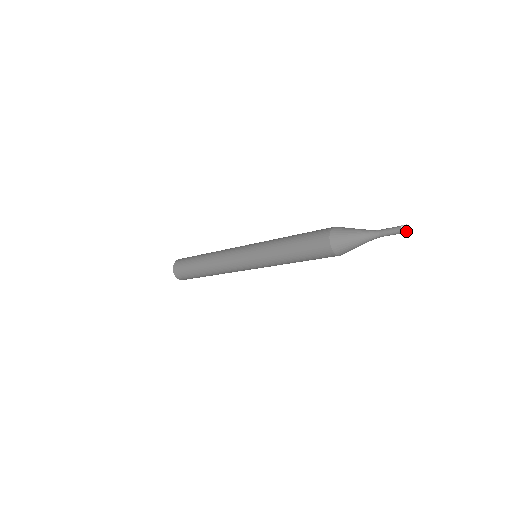
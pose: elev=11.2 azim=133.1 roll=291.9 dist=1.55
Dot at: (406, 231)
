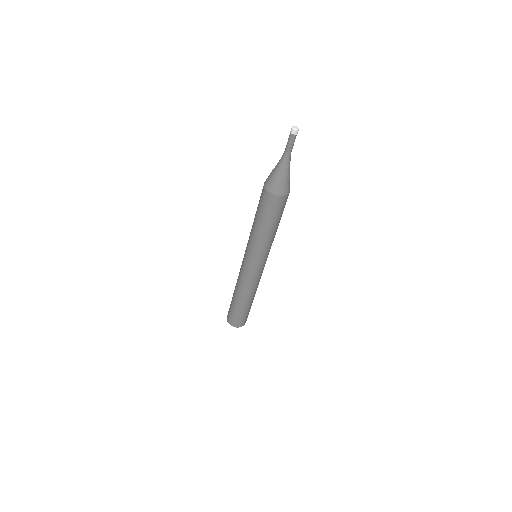
Dot at: (292, 129)
